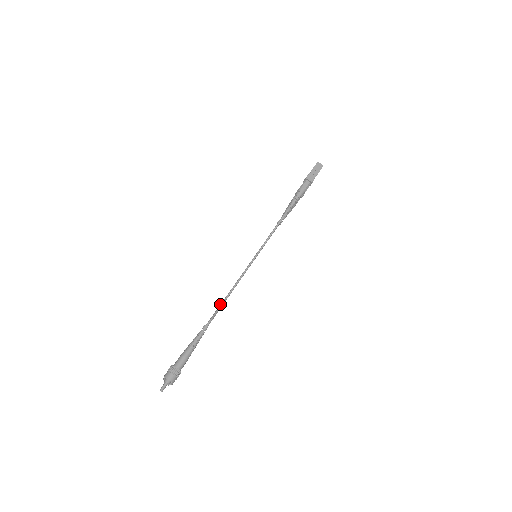
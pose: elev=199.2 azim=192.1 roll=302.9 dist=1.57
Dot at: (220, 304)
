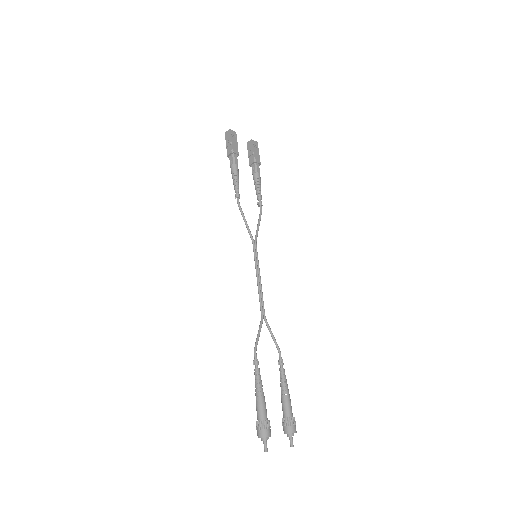
Dot at: (259, 328)
